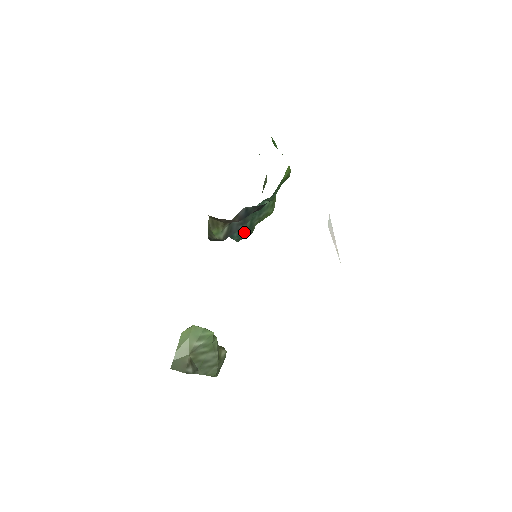
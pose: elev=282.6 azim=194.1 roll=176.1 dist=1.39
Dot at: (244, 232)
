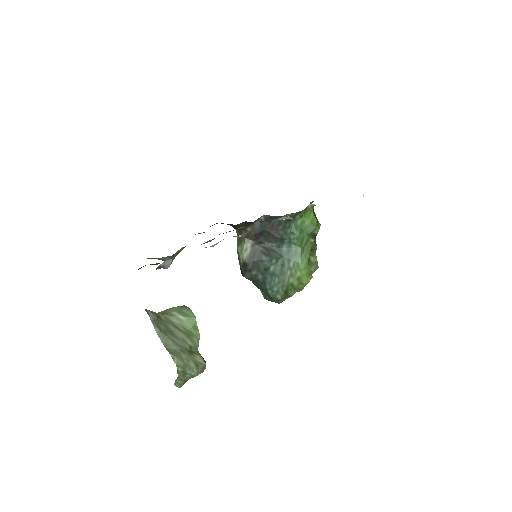
Dot at: (275, 280)
